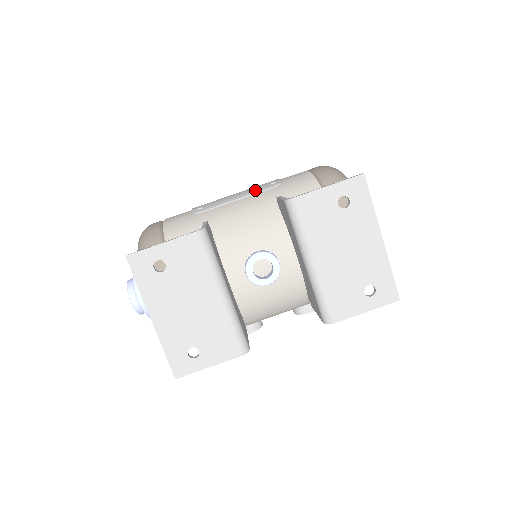
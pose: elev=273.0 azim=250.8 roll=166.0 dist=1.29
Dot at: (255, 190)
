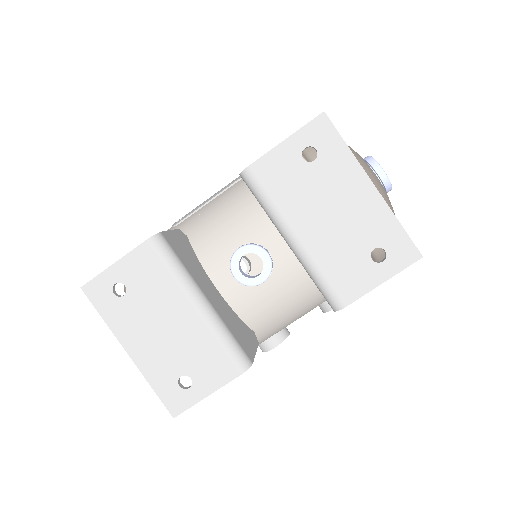
Dot at: (232, 182)
